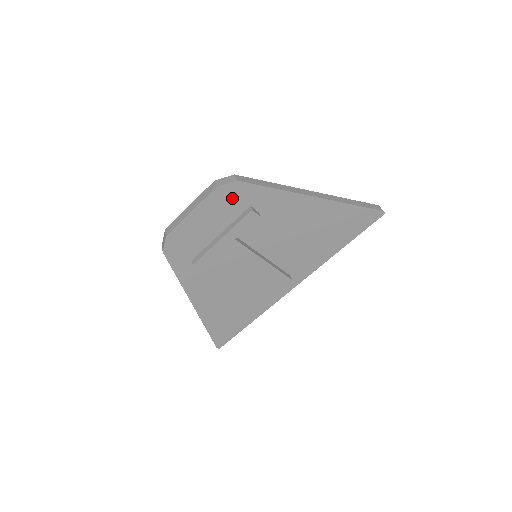
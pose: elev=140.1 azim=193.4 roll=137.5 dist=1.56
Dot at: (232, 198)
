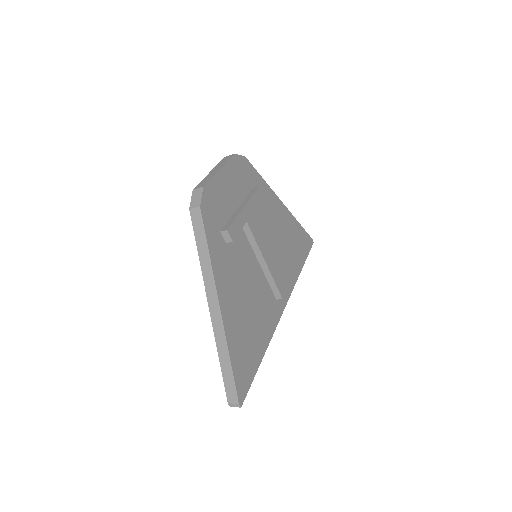
Dot at: (243, 172)
